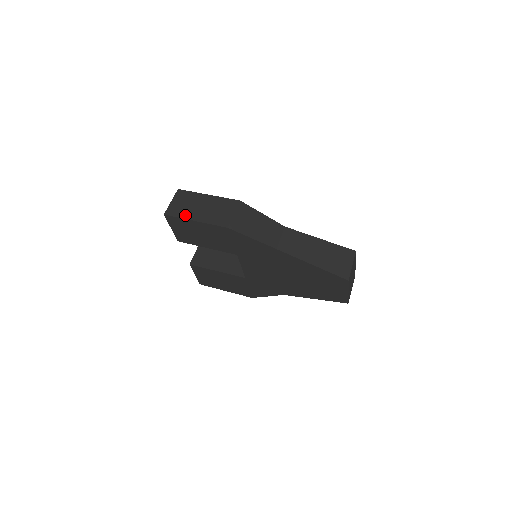
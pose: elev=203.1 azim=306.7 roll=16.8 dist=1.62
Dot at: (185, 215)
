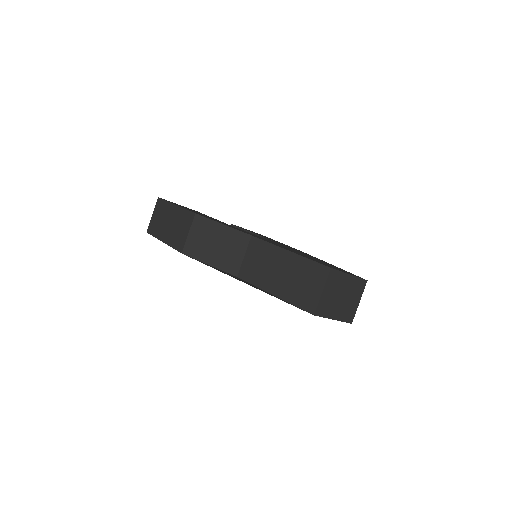
Dot at: (158, 234)
